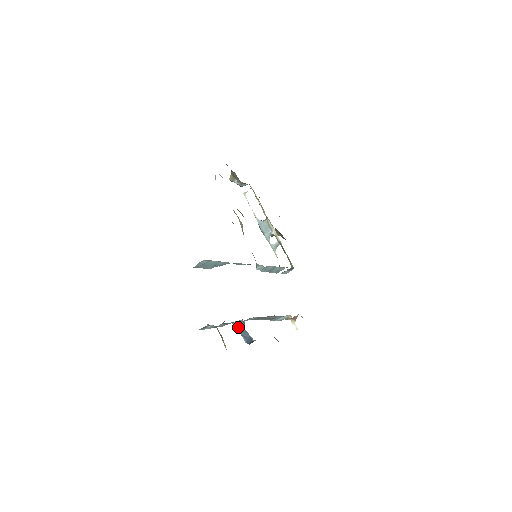
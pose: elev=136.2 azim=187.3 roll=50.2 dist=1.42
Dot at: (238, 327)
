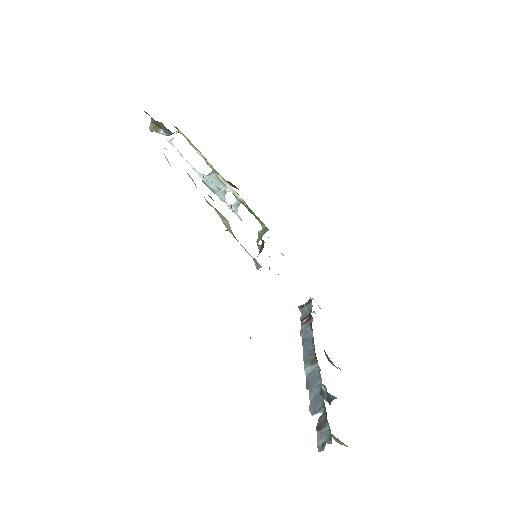
Dot at: occluded
